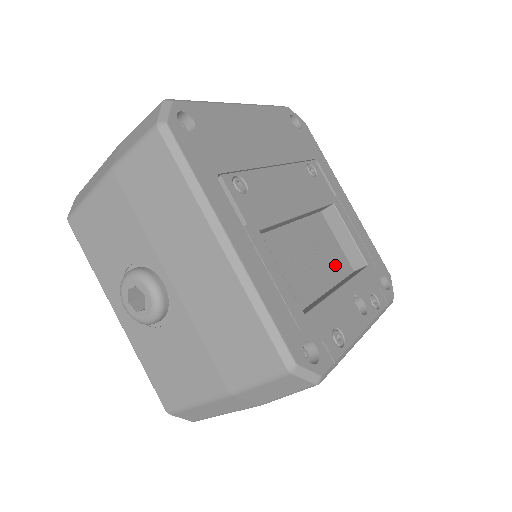
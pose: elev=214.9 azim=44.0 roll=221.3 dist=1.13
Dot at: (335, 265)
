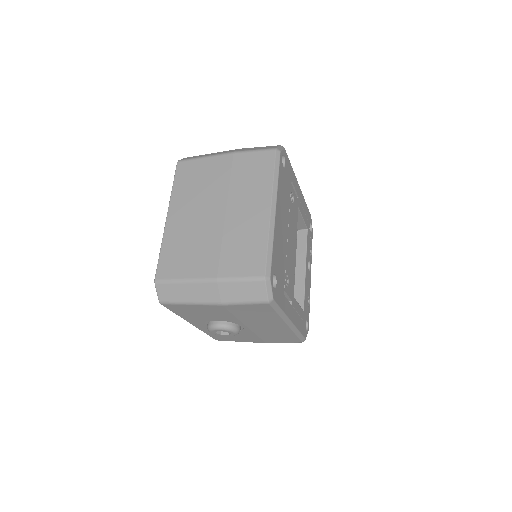
Dot at: occluded
